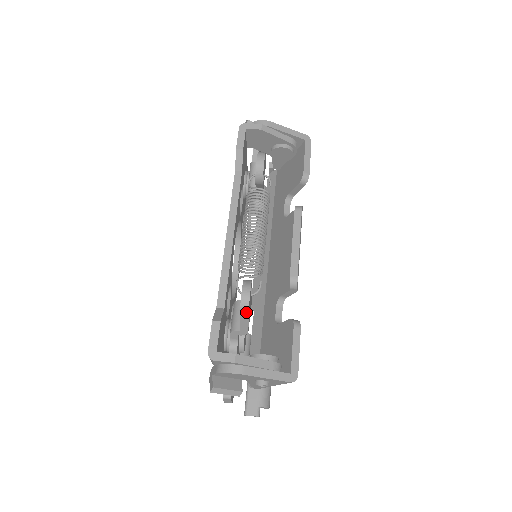
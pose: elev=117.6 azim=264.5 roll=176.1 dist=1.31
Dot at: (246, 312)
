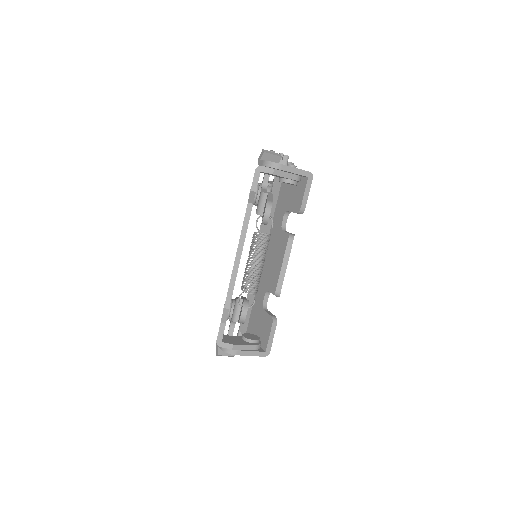
Dot at: occluded
